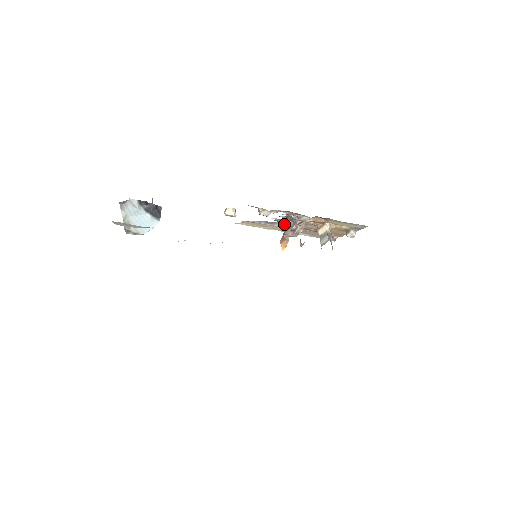
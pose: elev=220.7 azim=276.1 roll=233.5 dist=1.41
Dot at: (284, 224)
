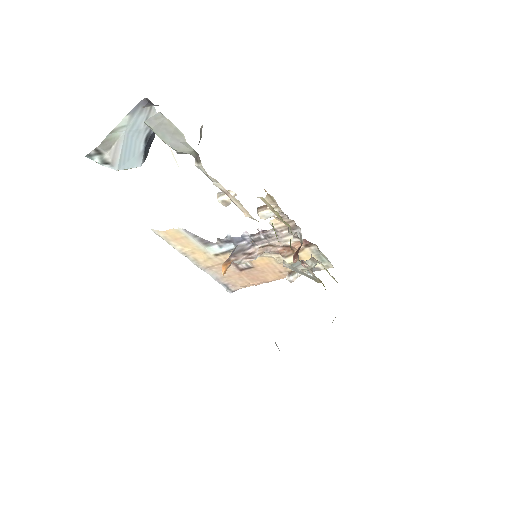
Dot at: (218, 249)
